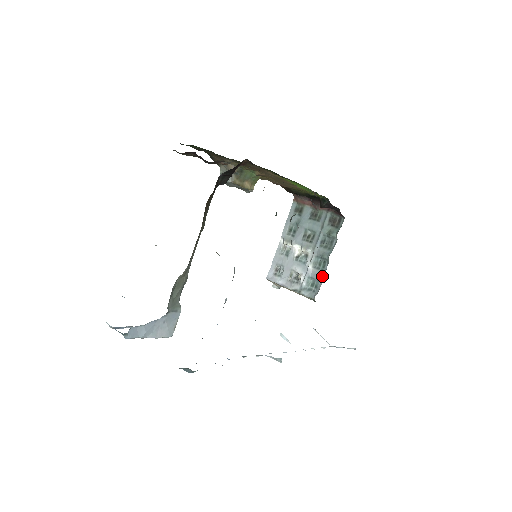
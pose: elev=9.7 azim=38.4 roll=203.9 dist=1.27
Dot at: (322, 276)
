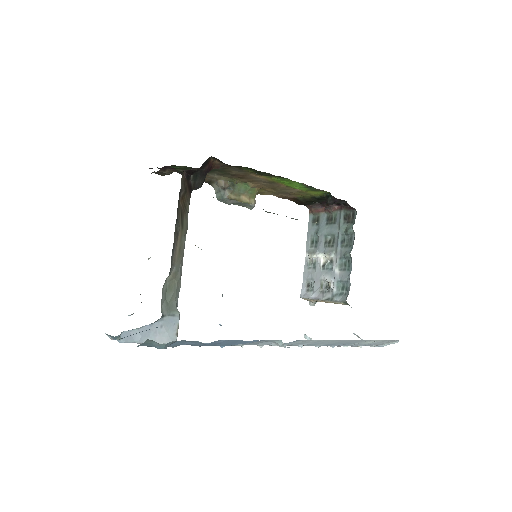
Dot at: (349, 276)
